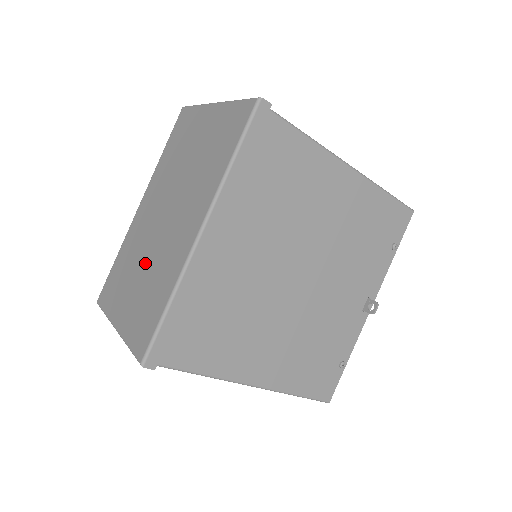
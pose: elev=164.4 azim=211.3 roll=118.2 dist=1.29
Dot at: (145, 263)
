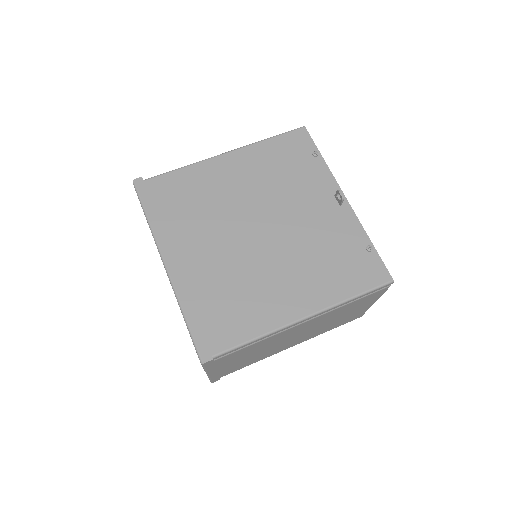
Dot at: occluded
